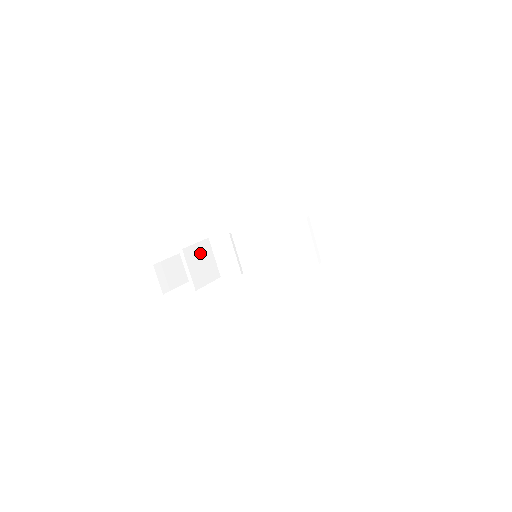
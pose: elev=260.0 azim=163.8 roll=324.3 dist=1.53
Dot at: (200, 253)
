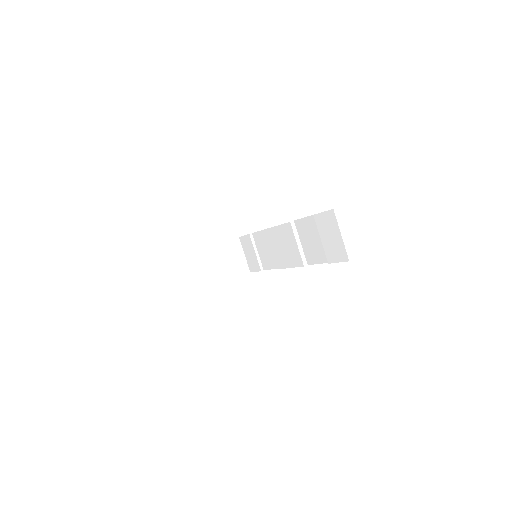
Dot at: (228, 251)
